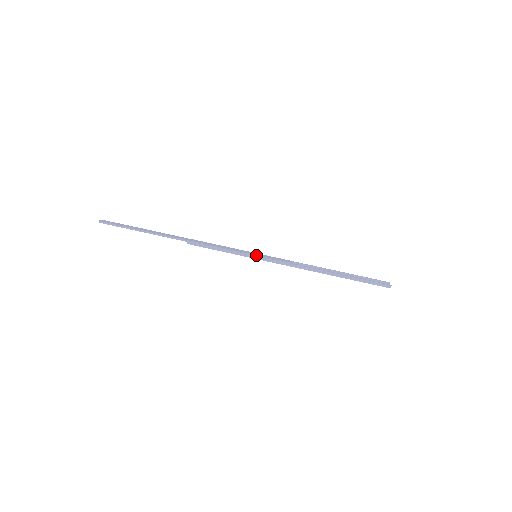
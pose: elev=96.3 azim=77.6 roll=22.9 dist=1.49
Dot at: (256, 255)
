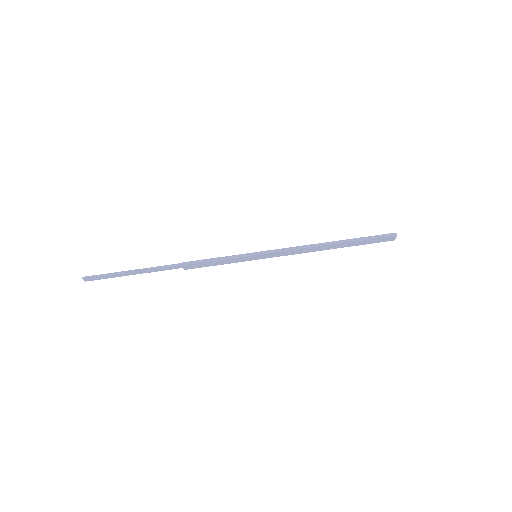
Dot at: (256, 253)
